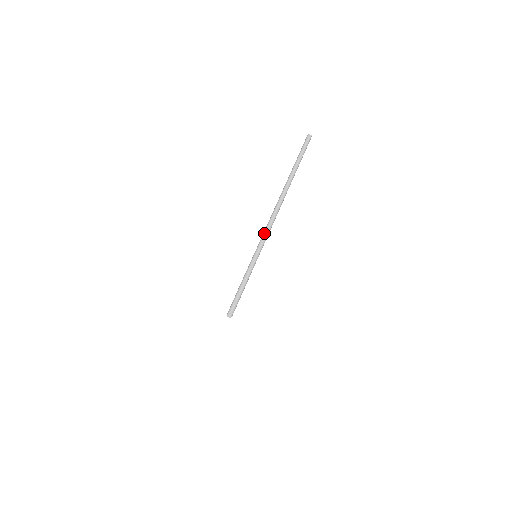
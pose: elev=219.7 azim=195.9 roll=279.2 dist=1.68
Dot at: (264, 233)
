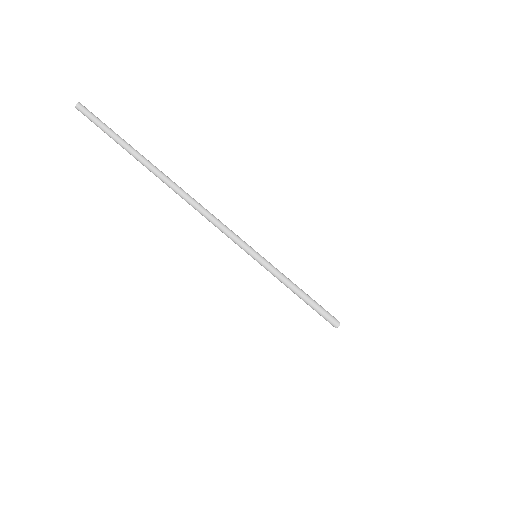
Dot at: (220, 229)
